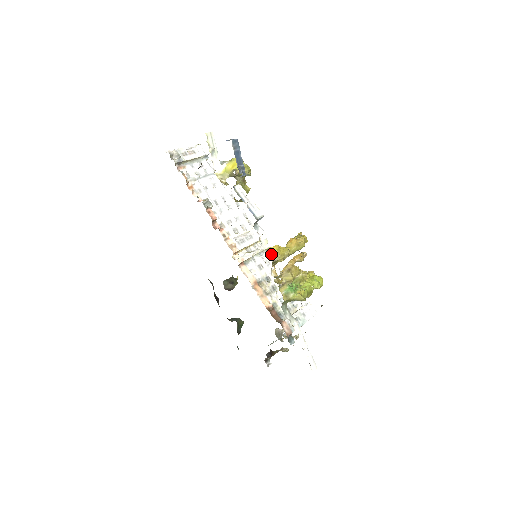
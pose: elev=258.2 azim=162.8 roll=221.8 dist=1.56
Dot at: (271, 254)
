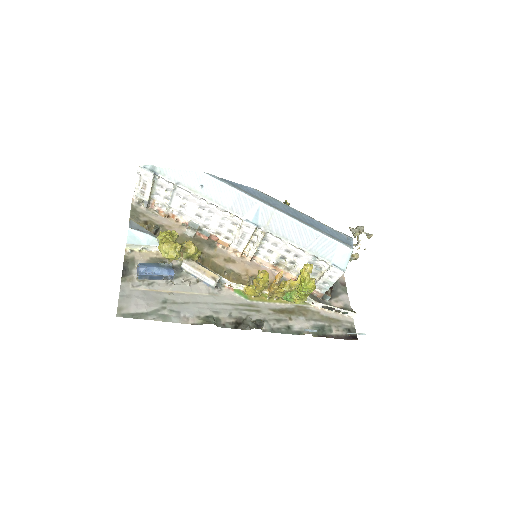
Dot at: occluded
